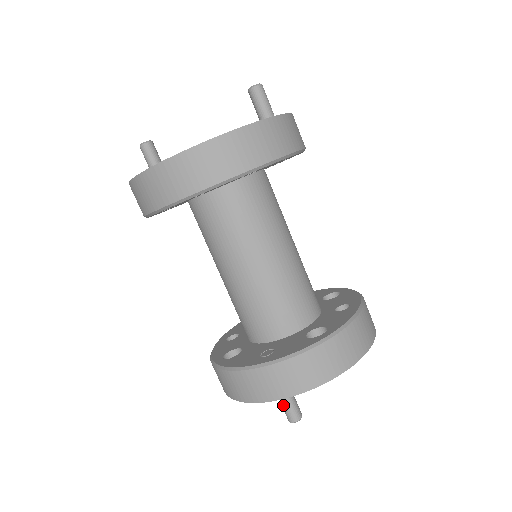
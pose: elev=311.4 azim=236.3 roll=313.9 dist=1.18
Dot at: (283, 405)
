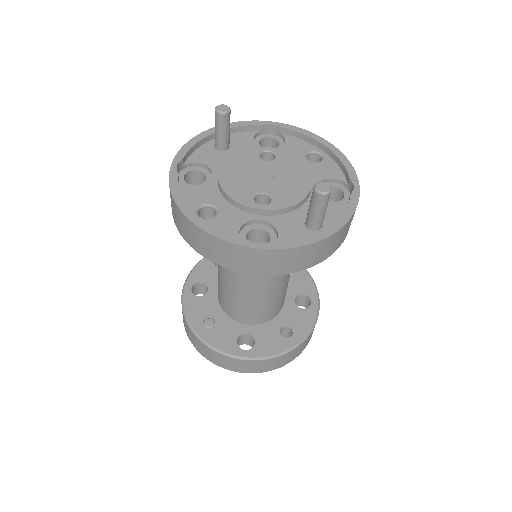
Dot at: occluded
